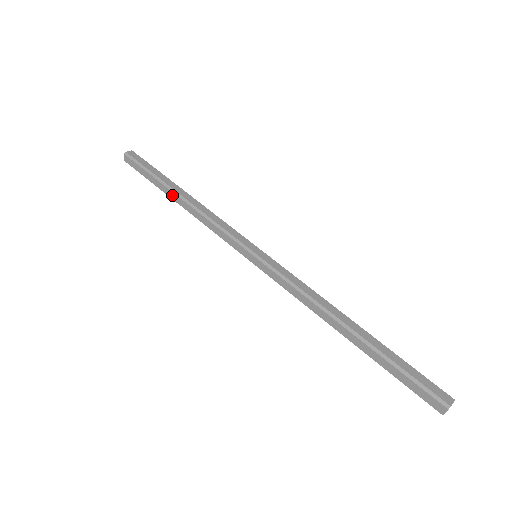
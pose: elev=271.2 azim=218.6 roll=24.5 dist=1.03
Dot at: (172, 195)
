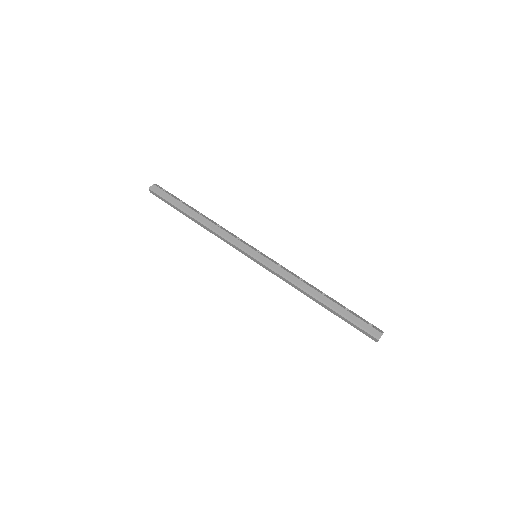
Dot at: (191, 218)
